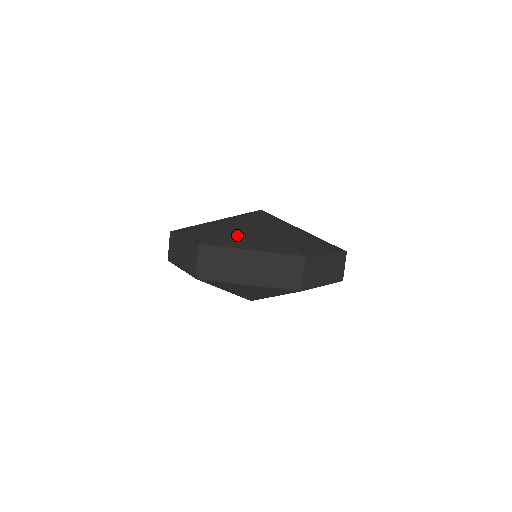
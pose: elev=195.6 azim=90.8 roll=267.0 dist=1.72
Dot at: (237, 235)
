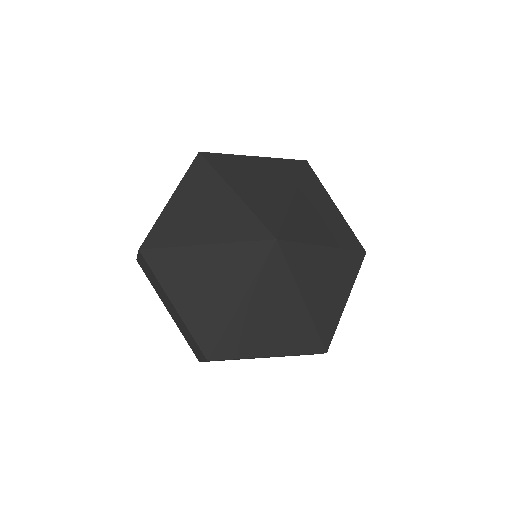
Dot at: (250, 326)
